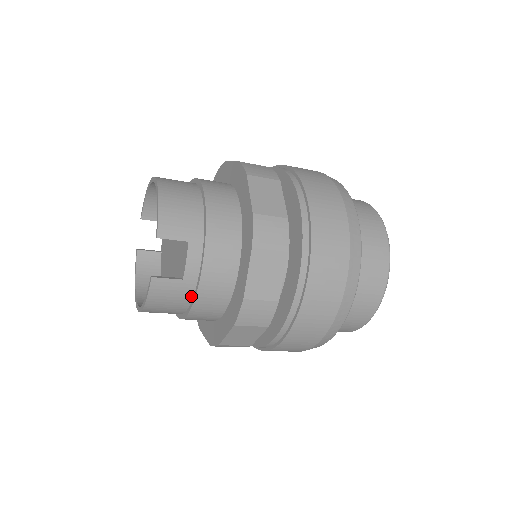
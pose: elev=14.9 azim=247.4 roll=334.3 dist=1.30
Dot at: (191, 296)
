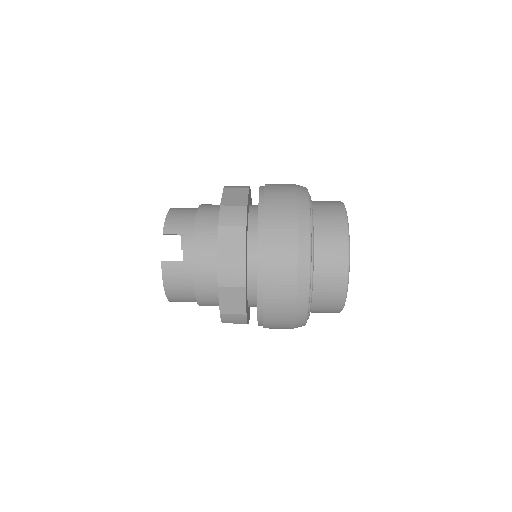
Dot at: (192, 275)
